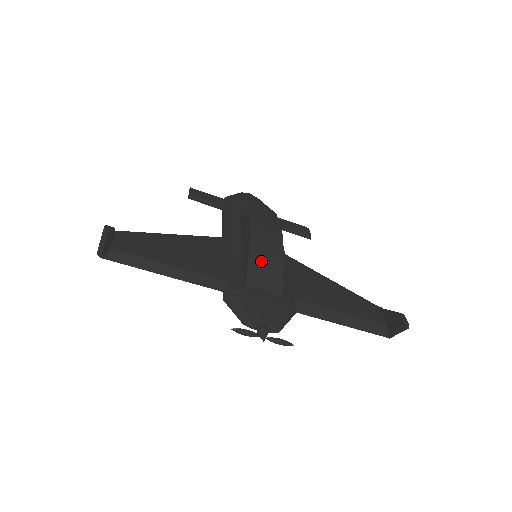
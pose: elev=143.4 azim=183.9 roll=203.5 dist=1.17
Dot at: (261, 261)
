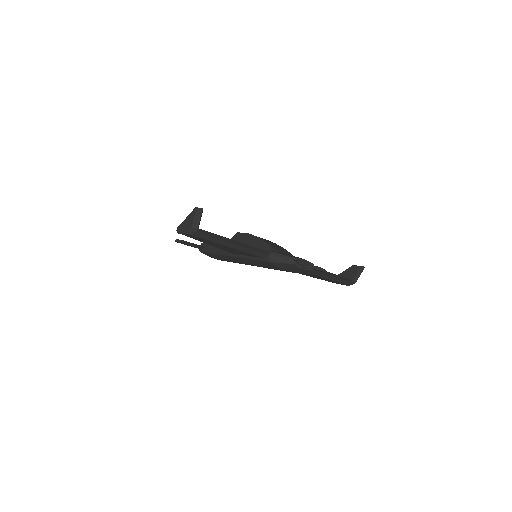
Dot at: (272, 244)
